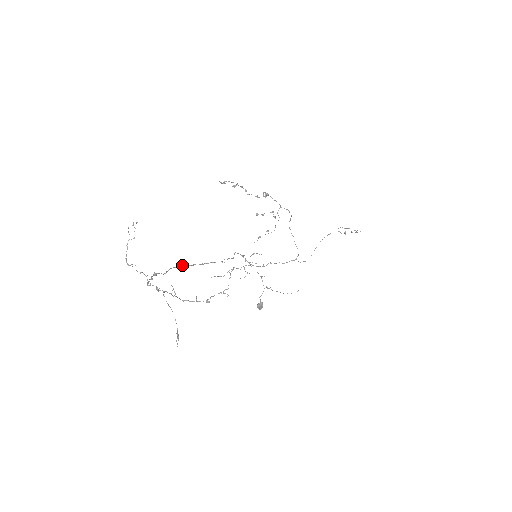
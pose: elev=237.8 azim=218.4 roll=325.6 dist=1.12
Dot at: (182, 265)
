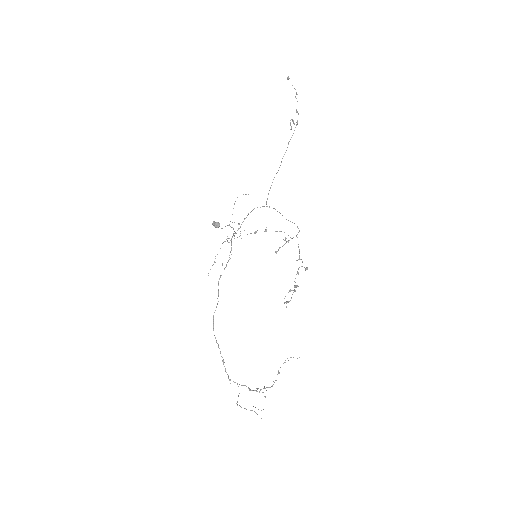
Dot at: occluded
